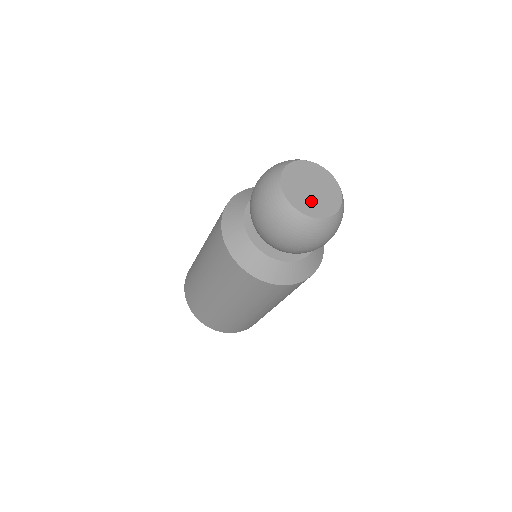
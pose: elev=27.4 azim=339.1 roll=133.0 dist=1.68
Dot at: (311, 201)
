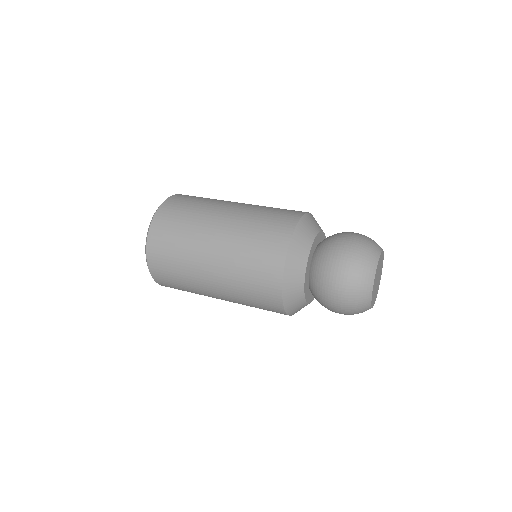
Dot at: occluded
